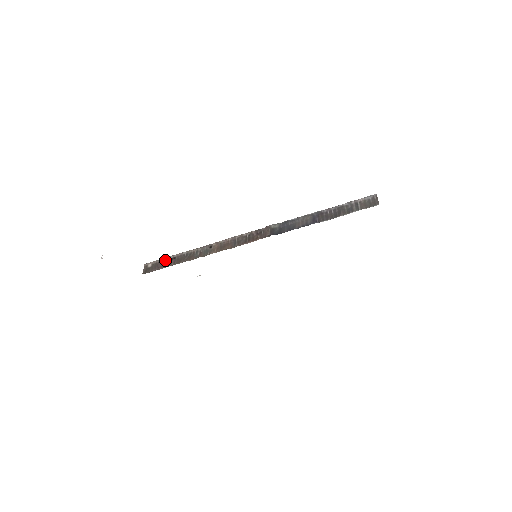
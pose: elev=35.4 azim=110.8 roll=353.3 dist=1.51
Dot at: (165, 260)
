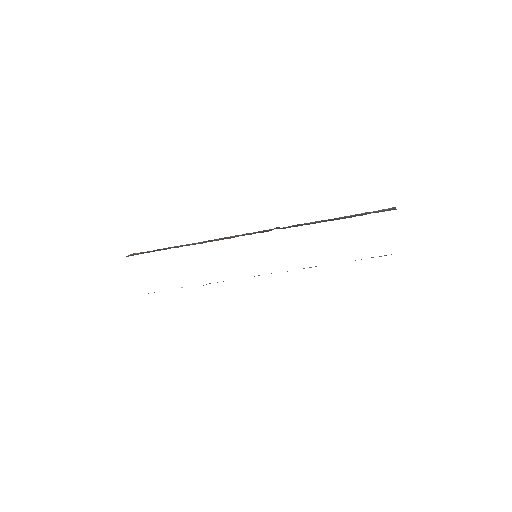
Dot at: (155, 250)
